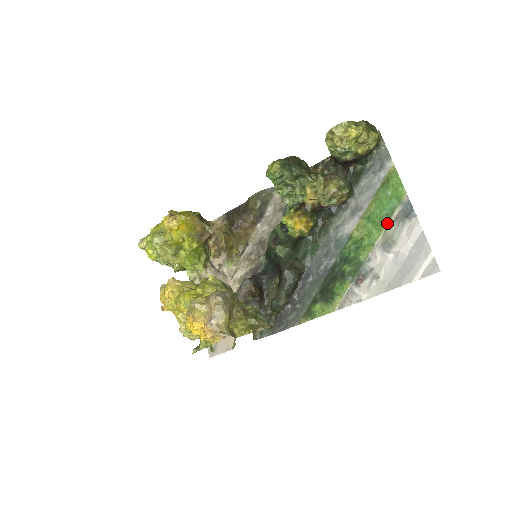
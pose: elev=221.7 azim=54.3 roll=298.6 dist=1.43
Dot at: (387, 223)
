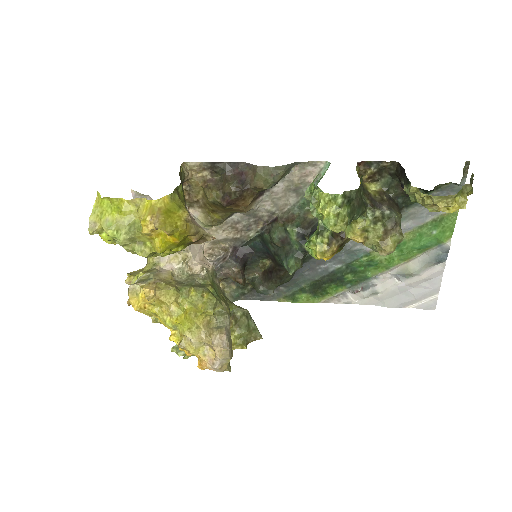
Dot at: (414, 257)
